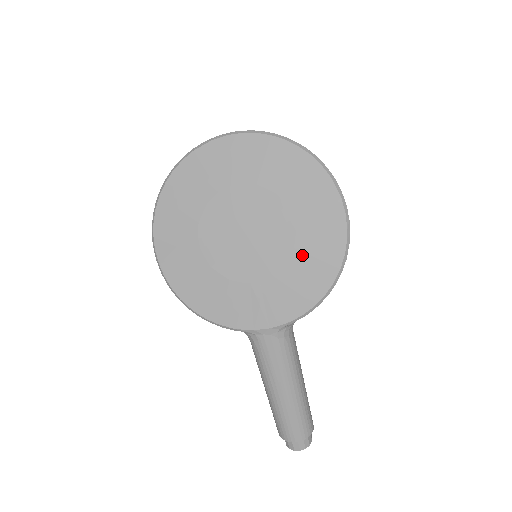
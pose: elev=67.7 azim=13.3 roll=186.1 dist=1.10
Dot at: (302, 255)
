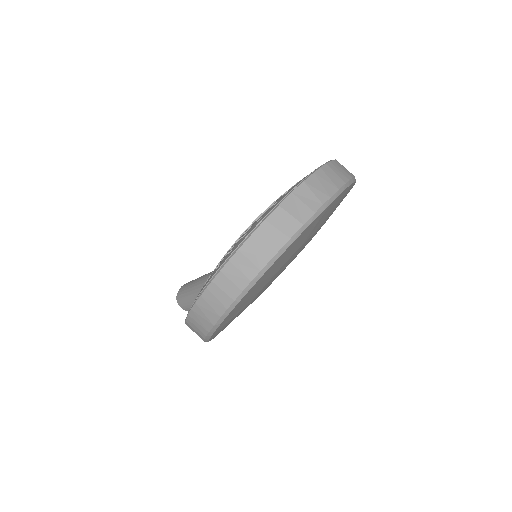
Dot at: occluded
